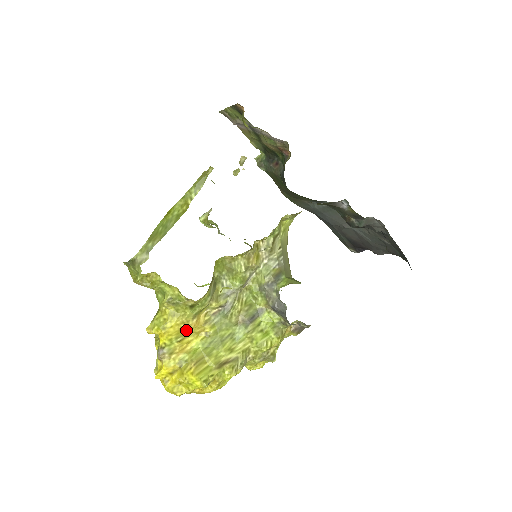
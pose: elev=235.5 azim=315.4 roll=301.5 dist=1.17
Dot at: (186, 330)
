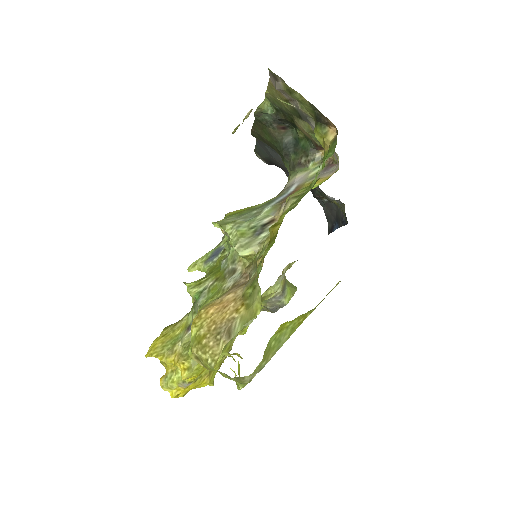
Dot at: occluded
